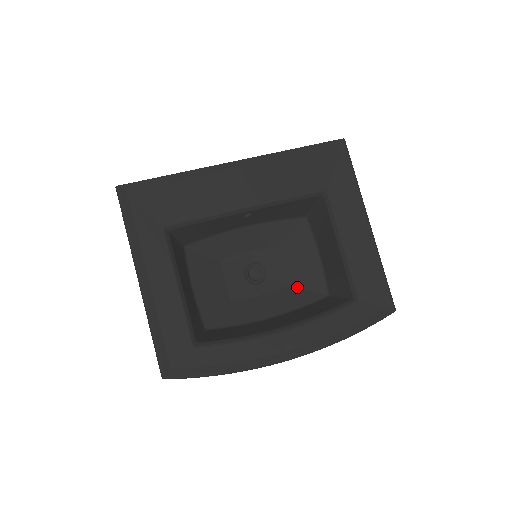
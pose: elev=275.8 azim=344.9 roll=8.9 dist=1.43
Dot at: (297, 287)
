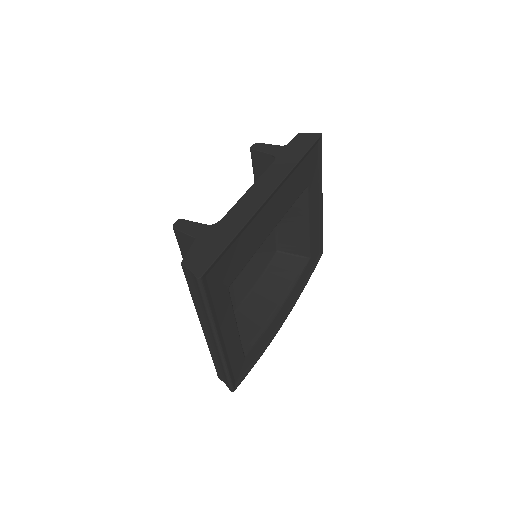
Dot at: (258, 253)
